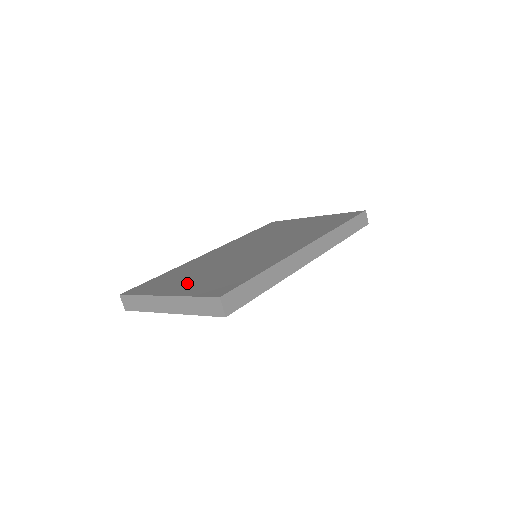
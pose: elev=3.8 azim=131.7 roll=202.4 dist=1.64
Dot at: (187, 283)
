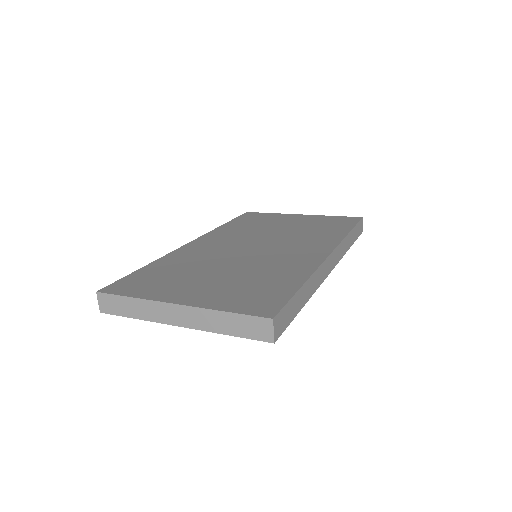
Dot at: (198, 288)
